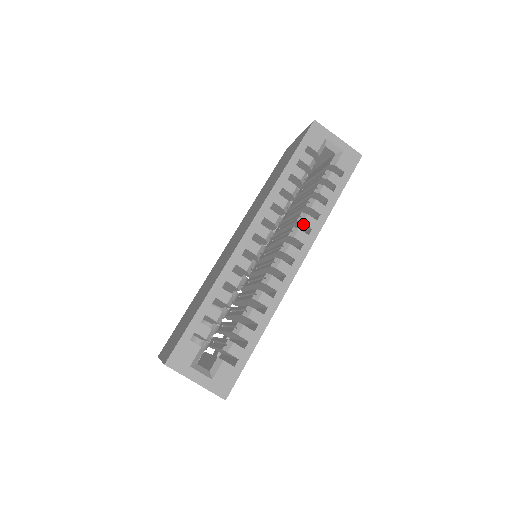
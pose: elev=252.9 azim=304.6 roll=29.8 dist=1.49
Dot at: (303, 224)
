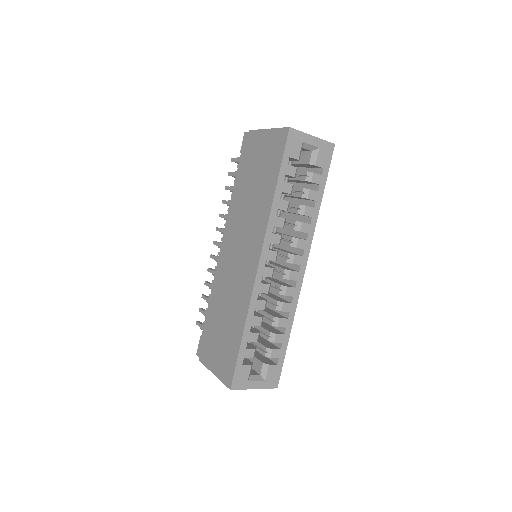
Dot at: (300, 231)
